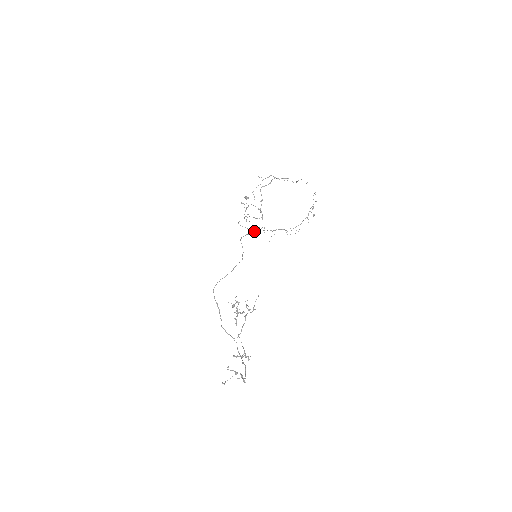
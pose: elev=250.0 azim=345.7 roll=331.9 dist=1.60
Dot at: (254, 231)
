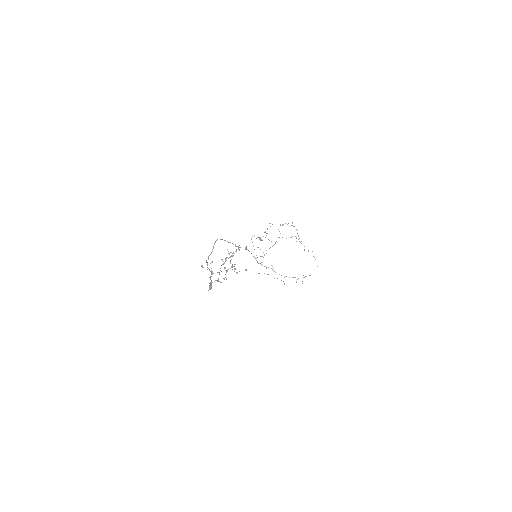
Dot at: occluded
